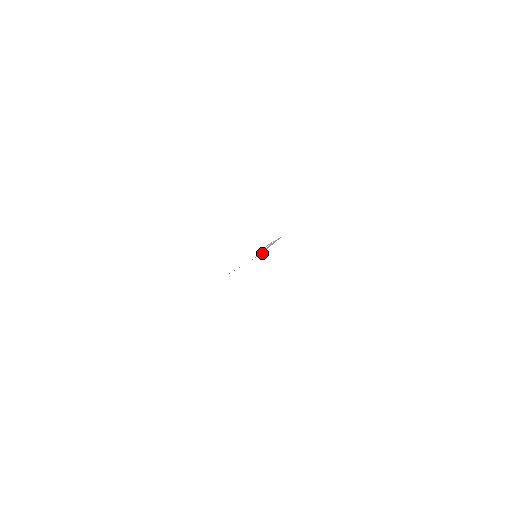
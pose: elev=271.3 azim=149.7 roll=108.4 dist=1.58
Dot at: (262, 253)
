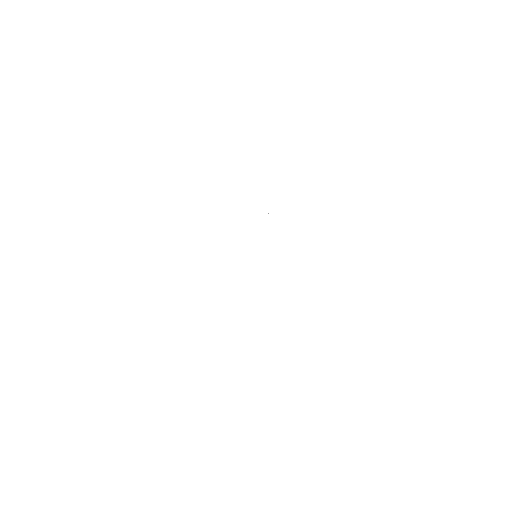
Dot at: (264, 299)
